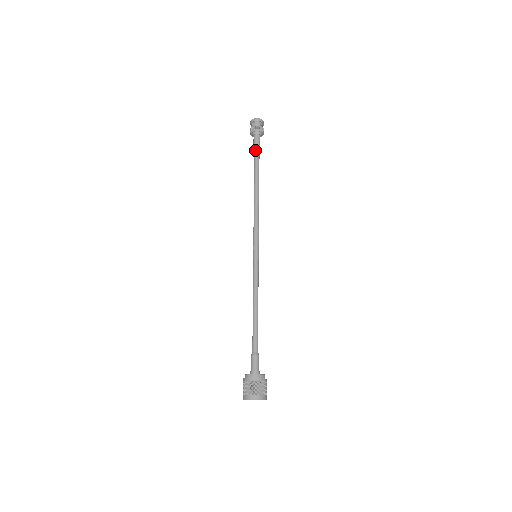
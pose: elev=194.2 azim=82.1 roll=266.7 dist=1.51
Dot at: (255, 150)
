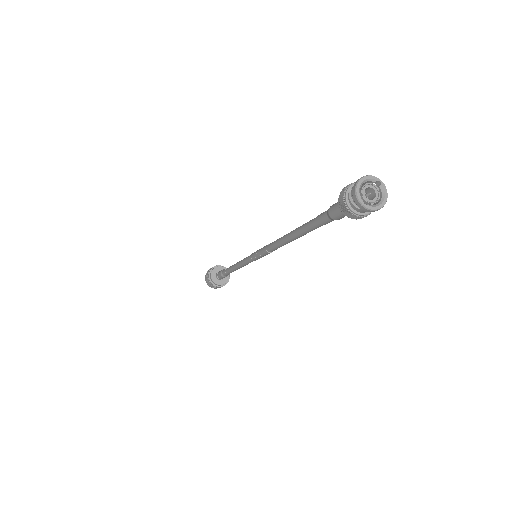
Dot at: occluded
